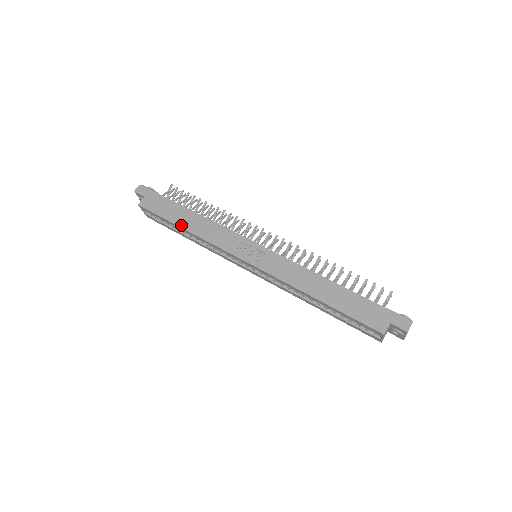
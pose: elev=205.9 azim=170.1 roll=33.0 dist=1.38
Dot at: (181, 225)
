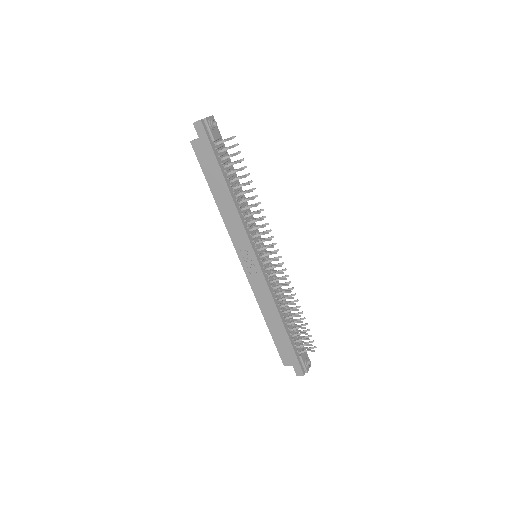
Dot at: (214, 194)
